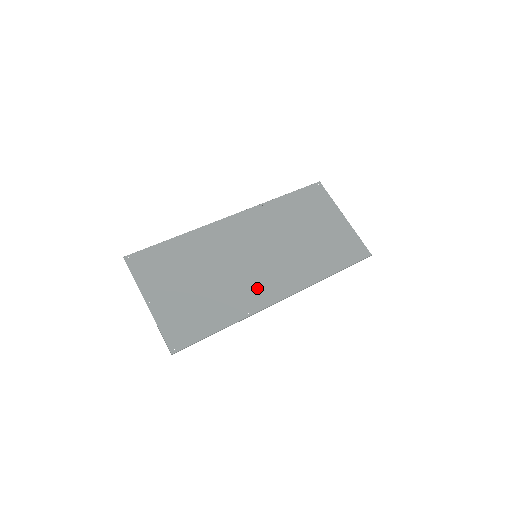
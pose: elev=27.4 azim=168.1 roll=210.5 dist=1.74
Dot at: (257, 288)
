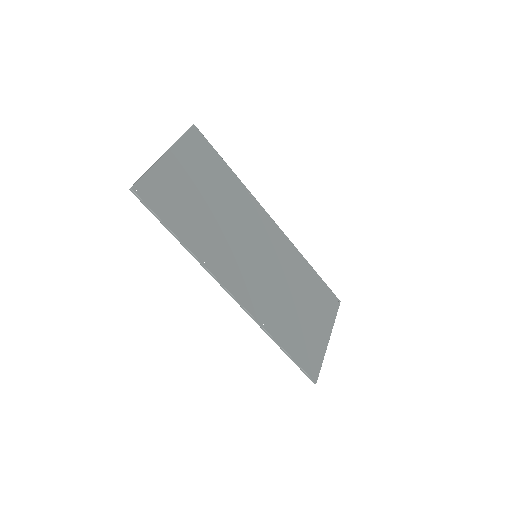
Dot at: (231, 265)
